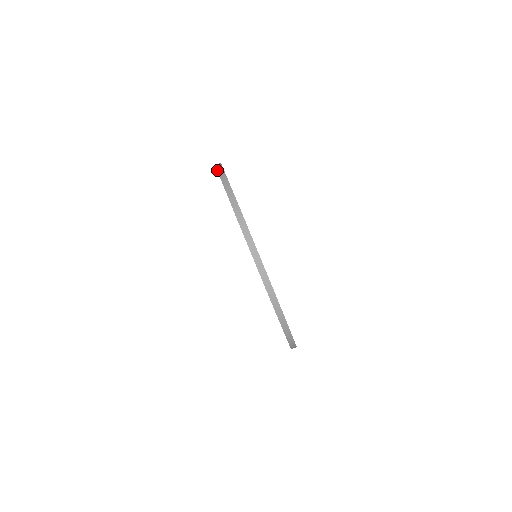
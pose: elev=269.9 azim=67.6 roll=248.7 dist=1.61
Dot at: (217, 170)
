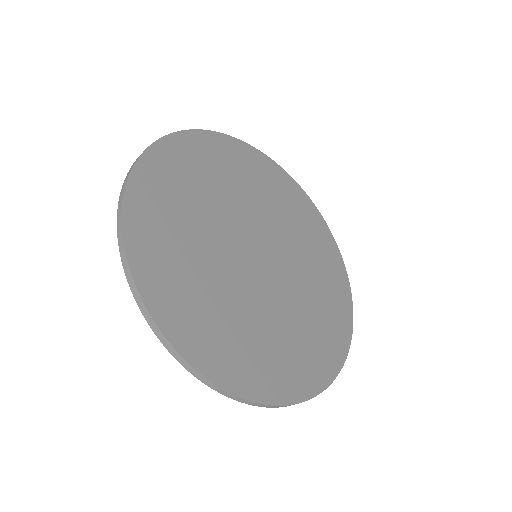
Dot at: occluded
